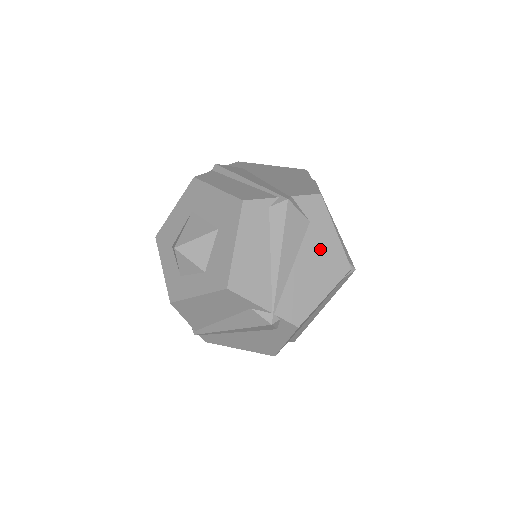
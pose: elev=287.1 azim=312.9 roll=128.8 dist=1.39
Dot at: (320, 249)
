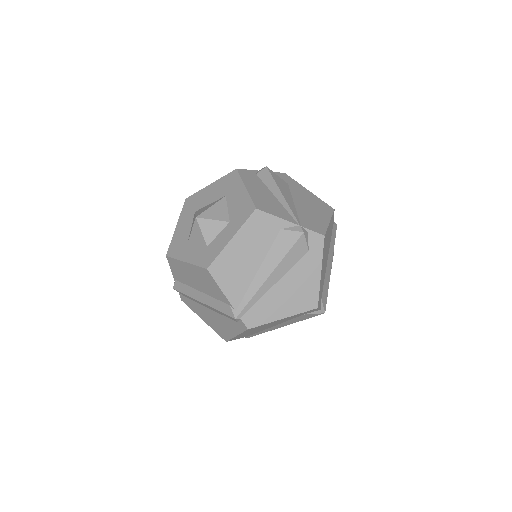
Dot at: (305, 197)
